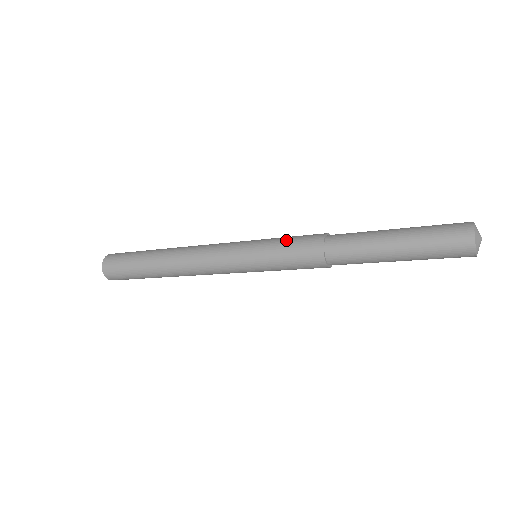
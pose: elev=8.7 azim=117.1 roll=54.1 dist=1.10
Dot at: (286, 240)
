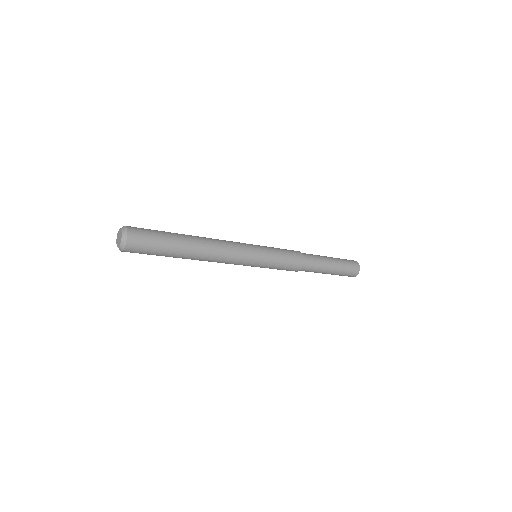
Dot at: (284, 258)
